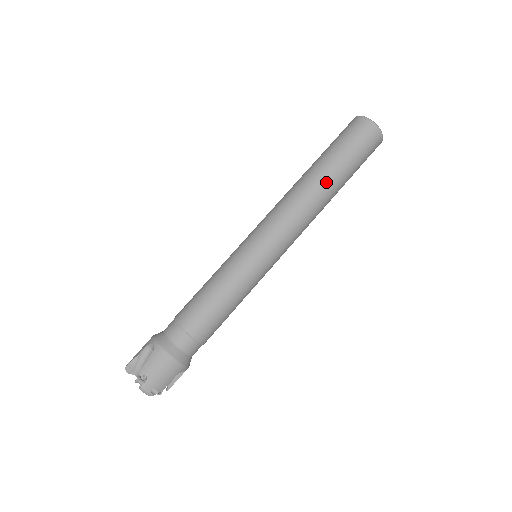
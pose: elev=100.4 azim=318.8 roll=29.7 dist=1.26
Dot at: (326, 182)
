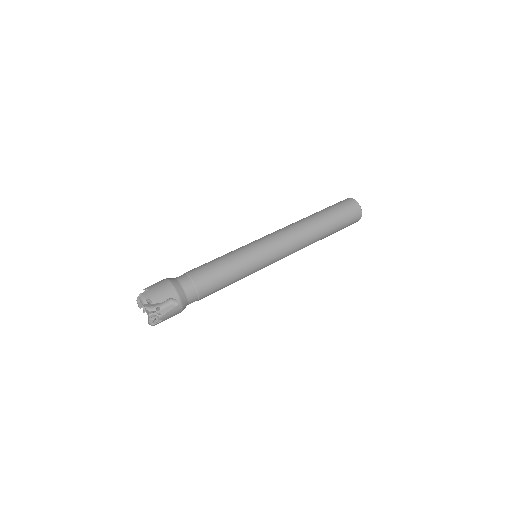
Dot at: (313, 219)
